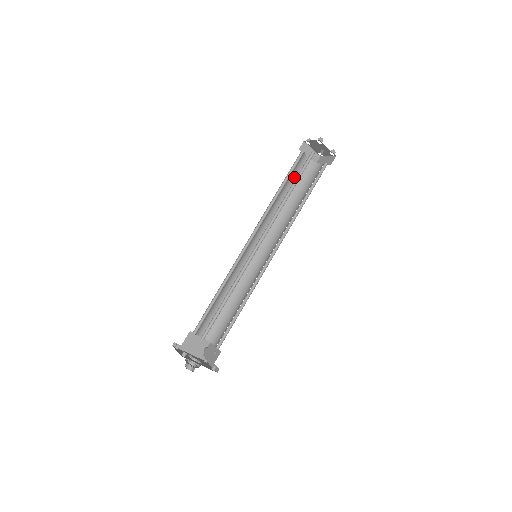
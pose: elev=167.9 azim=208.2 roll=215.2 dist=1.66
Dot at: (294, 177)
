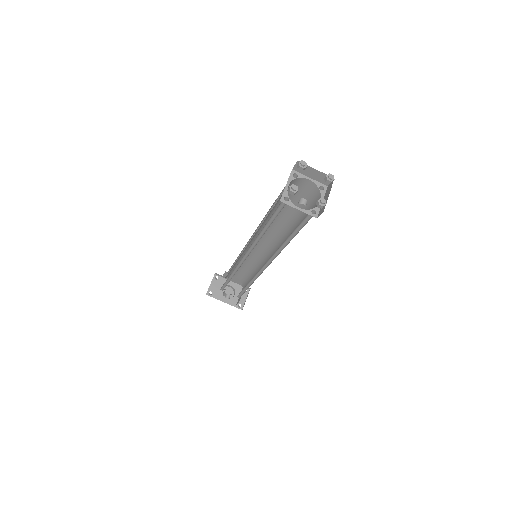
Dot at: (293, 196)
